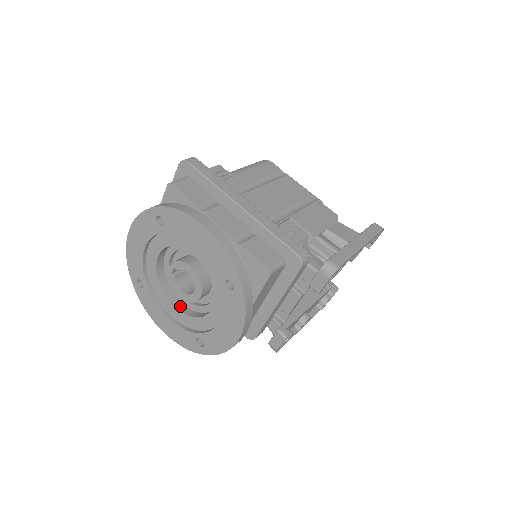
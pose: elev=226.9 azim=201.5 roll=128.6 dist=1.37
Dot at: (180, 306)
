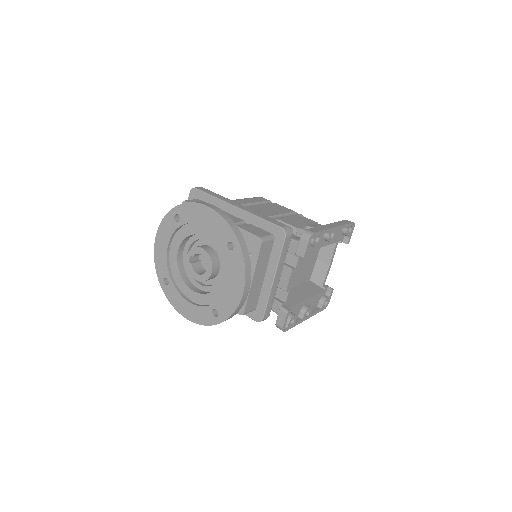
Dot at: (198, 291)
